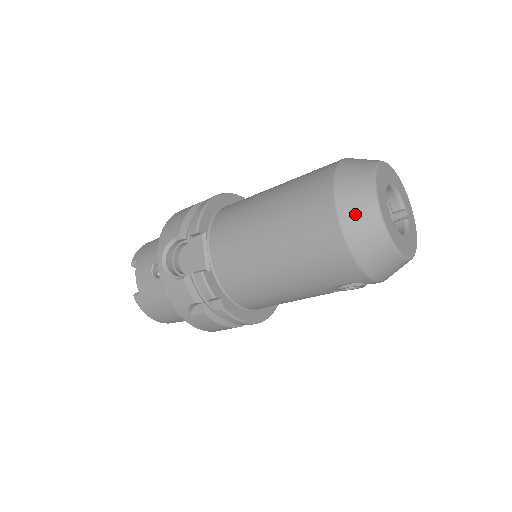
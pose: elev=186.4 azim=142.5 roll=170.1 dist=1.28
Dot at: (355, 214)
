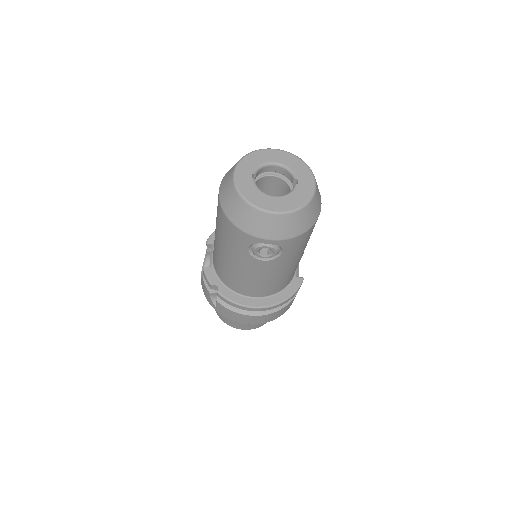
Dot at: (225, 189)
